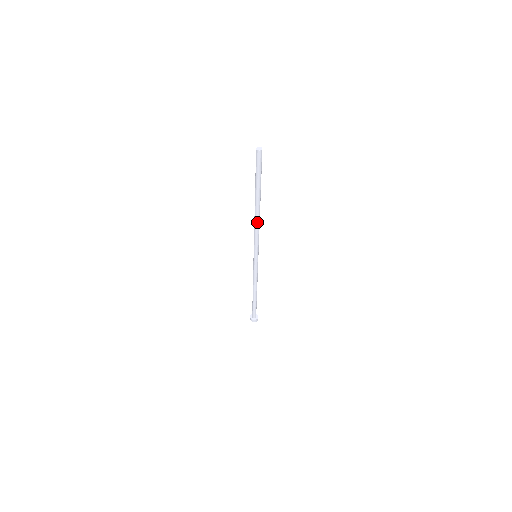
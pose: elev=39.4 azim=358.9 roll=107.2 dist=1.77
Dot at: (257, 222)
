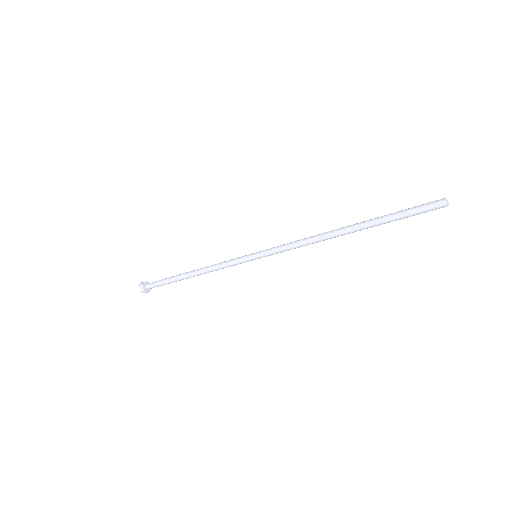
Dot at: (321, 240)
